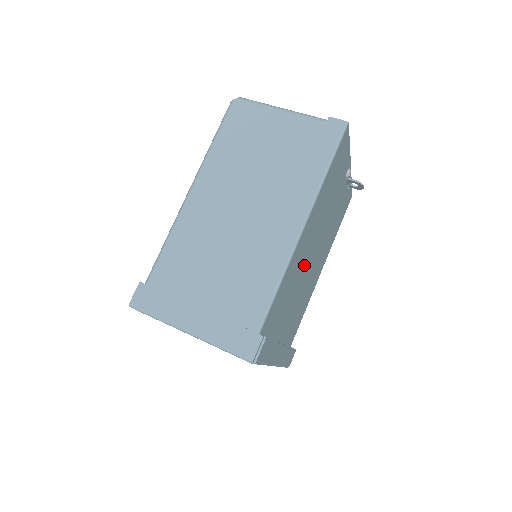
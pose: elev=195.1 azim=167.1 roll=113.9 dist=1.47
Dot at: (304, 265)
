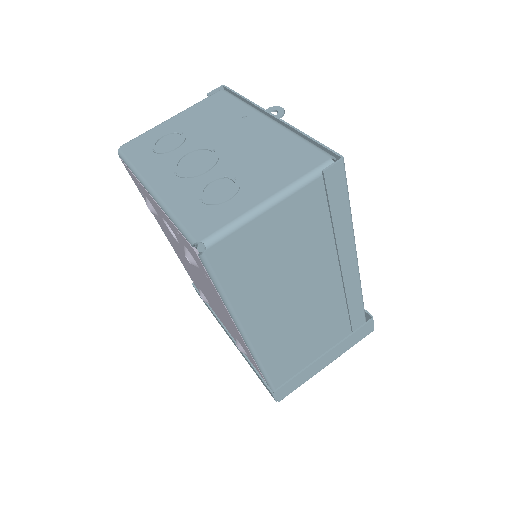
Dot at: occluded
